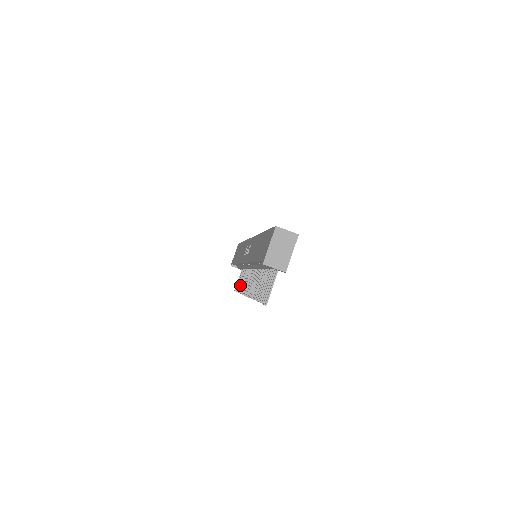
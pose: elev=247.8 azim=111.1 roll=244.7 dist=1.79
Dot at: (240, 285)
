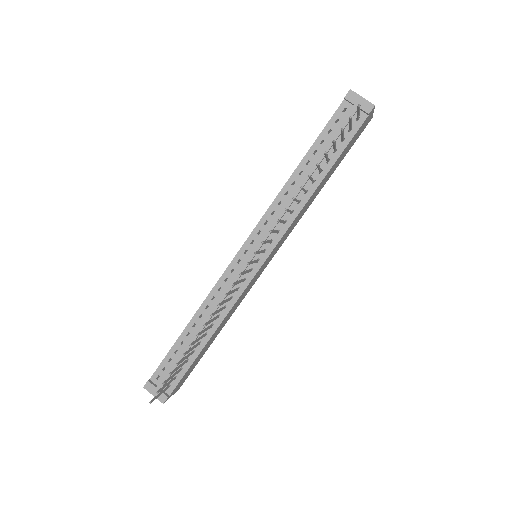
Dot at: occluded
